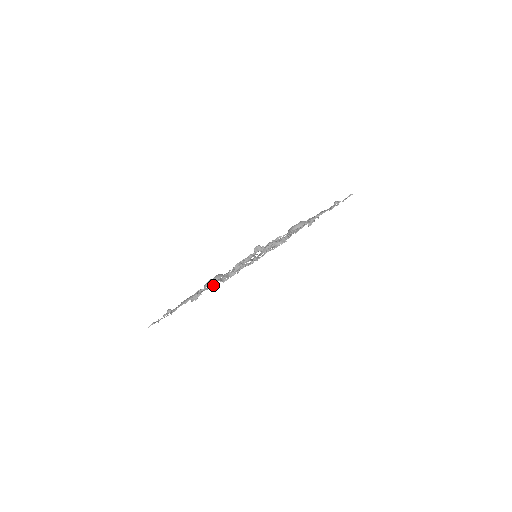
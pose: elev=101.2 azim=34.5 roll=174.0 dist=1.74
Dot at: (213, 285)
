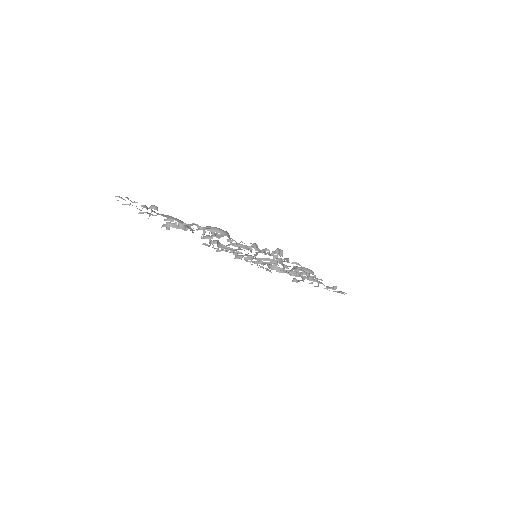
Dot at: occluded
